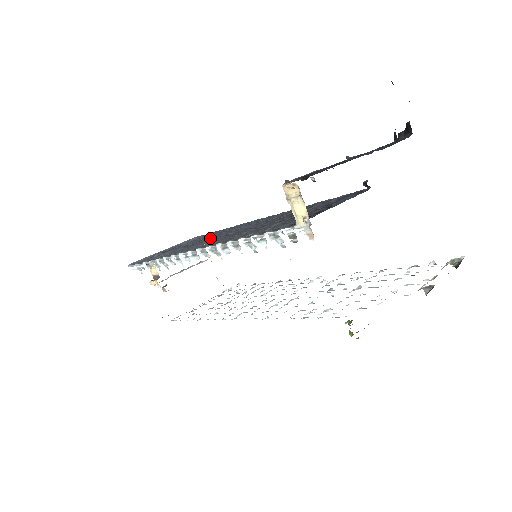
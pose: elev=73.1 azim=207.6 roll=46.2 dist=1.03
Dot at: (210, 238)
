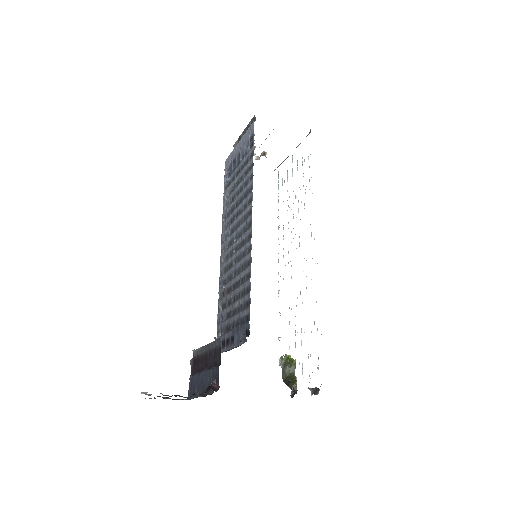
Dot at: (235, 213)
